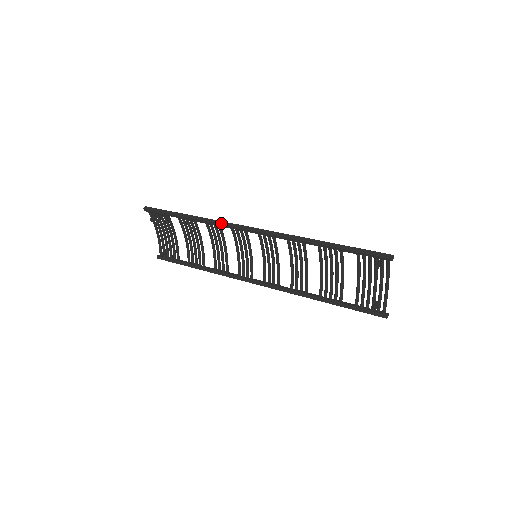
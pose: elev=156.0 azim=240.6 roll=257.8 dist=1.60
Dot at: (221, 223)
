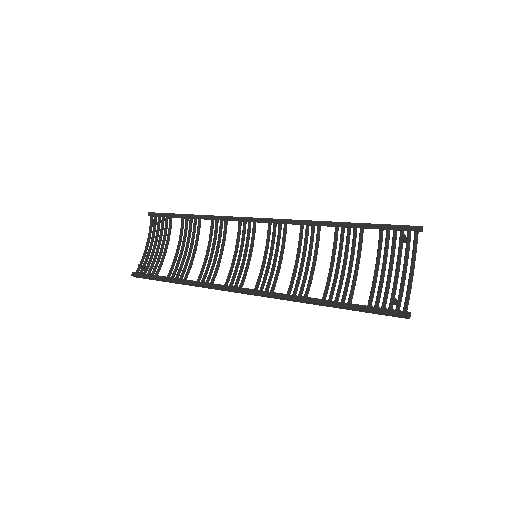
Dot at: (230, 216)
